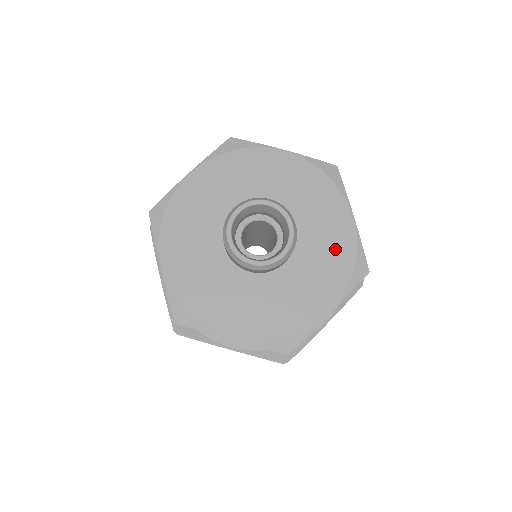
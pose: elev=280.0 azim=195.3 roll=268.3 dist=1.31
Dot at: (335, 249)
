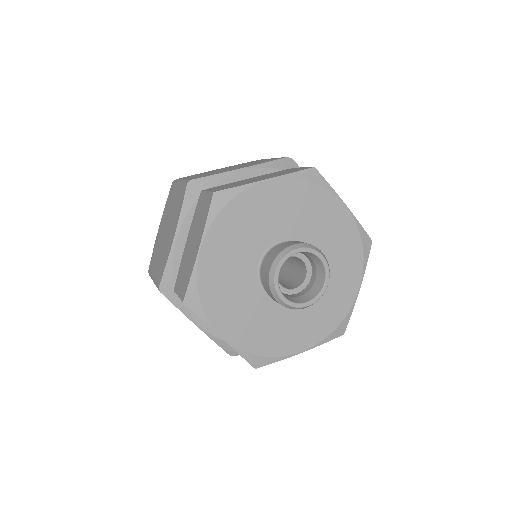
Dot at: (334, 306)
